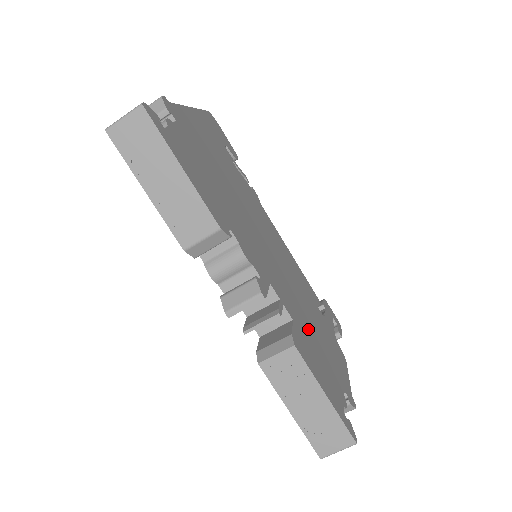
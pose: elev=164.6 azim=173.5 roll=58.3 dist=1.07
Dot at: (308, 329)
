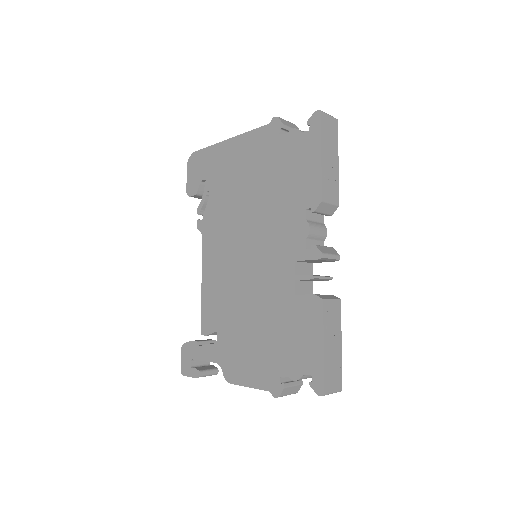
Dot at: occluded
